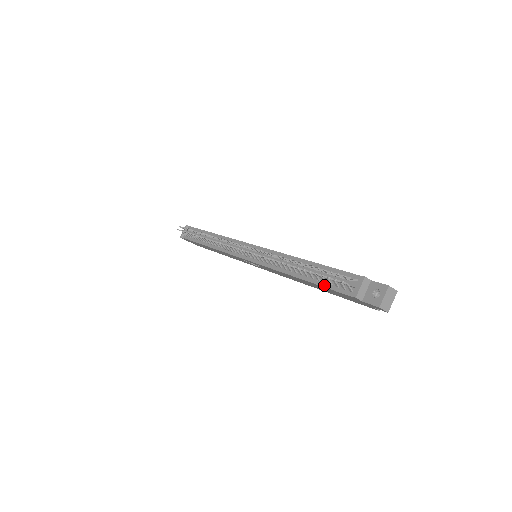
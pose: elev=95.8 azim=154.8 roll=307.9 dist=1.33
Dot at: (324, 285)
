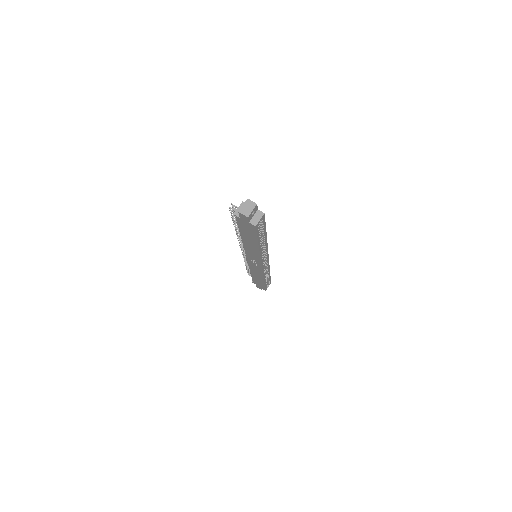
Dot at: (239, 226)
